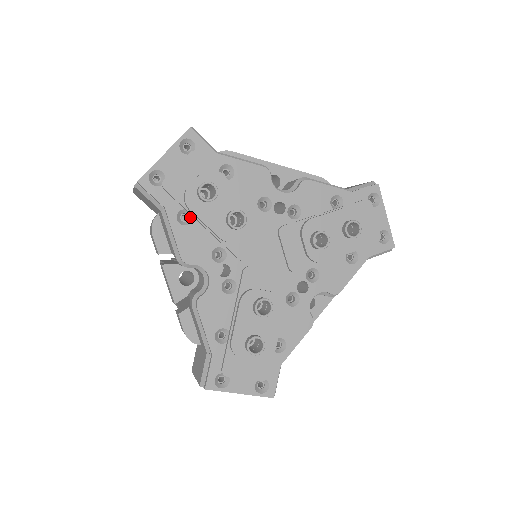
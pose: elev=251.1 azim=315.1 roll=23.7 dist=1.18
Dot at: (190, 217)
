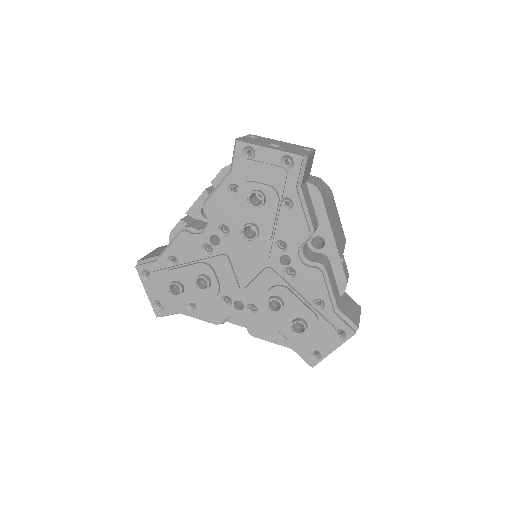
Dot at: occluded
